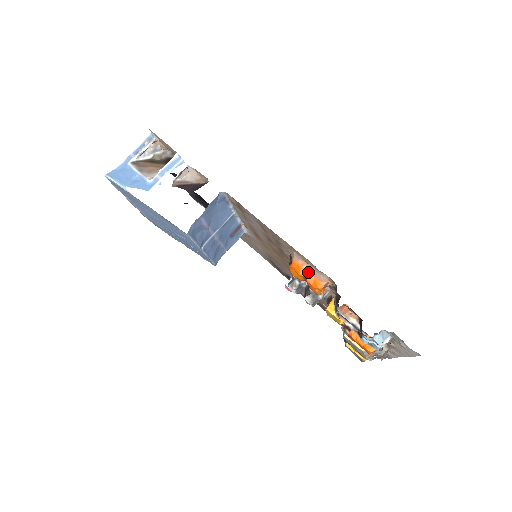
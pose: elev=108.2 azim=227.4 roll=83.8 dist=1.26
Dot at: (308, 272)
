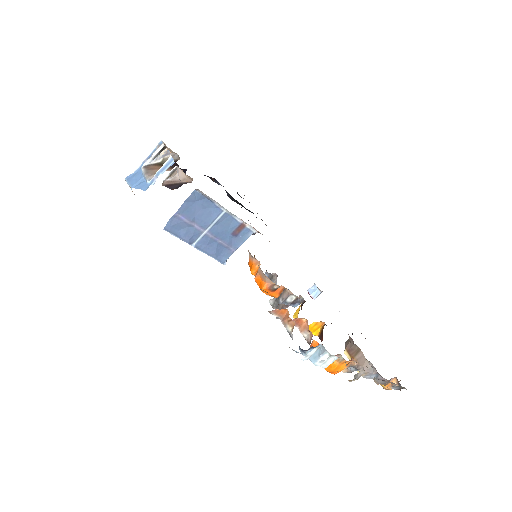
Dot at: (257, 272)
